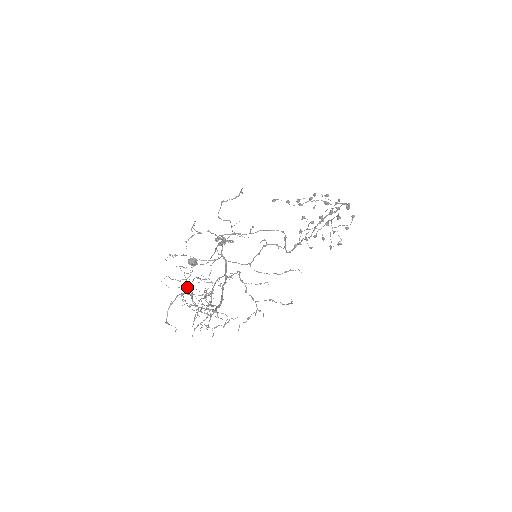
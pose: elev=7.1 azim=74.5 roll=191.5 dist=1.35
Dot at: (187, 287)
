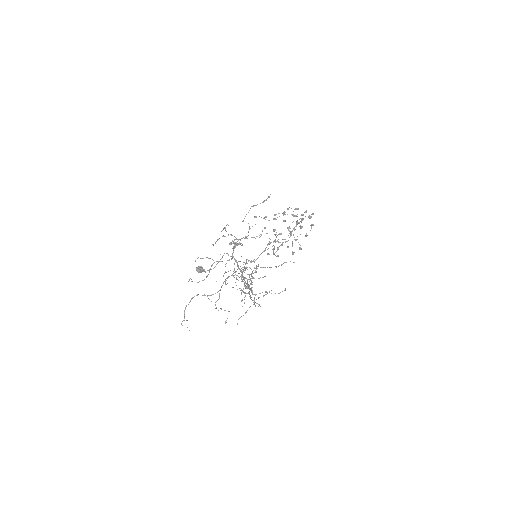
Dot at: occluded
